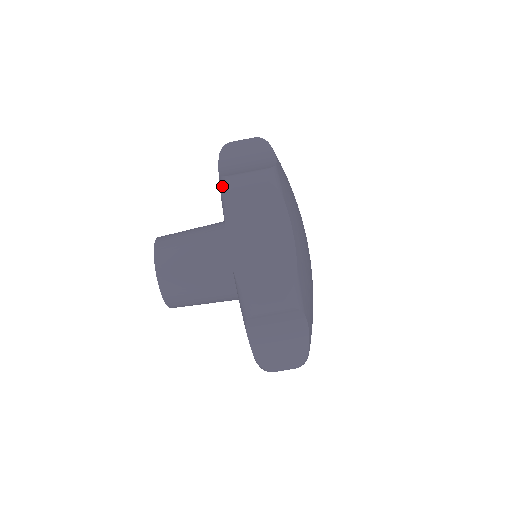
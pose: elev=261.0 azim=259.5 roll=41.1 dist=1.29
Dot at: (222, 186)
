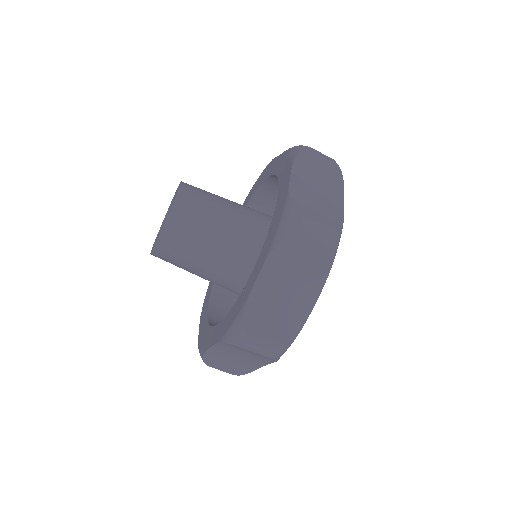
Dot at: (296, 148)
